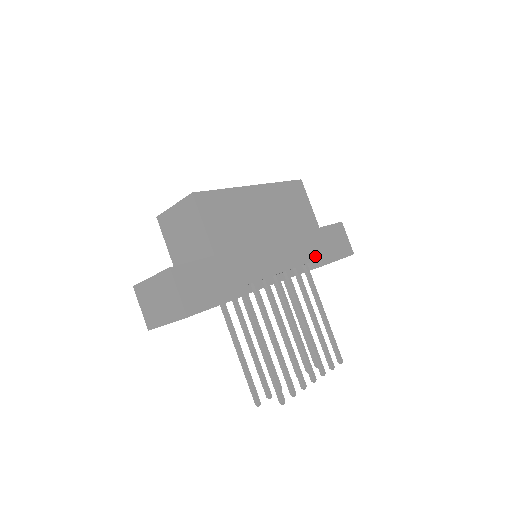
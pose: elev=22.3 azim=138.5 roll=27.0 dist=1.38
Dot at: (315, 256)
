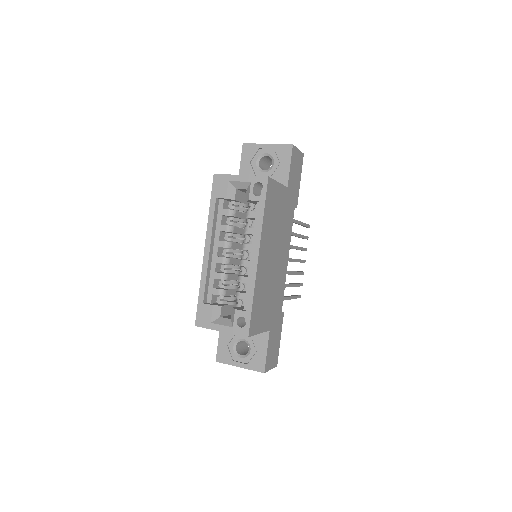
Dot at: (293, 214)
